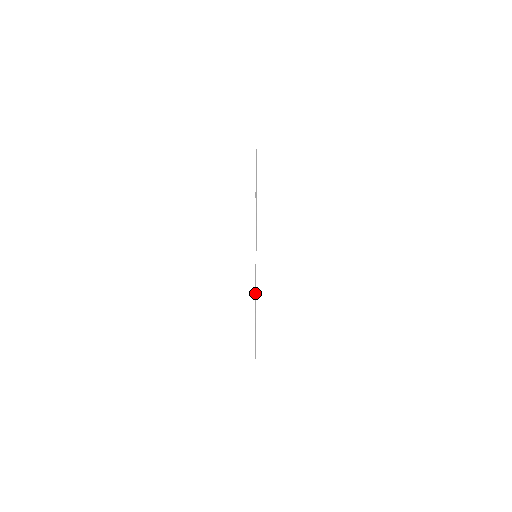
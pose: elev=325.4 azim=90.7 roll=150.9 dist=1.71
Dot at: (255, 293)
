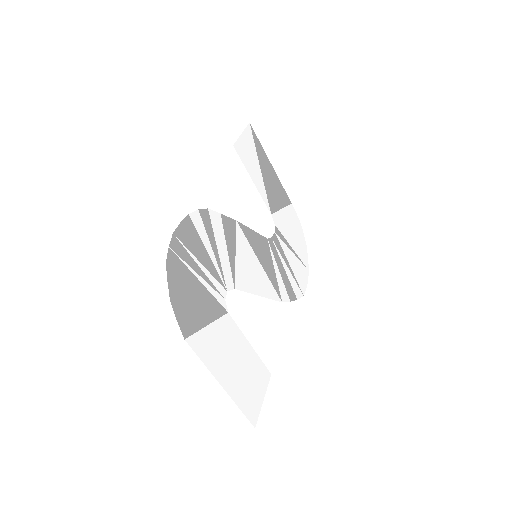
Dot at: (226, 257)
